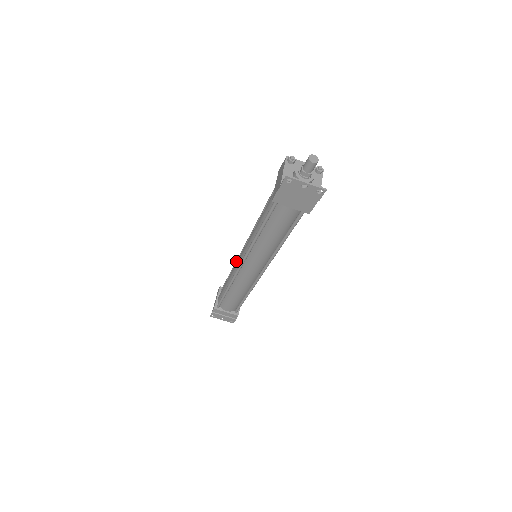
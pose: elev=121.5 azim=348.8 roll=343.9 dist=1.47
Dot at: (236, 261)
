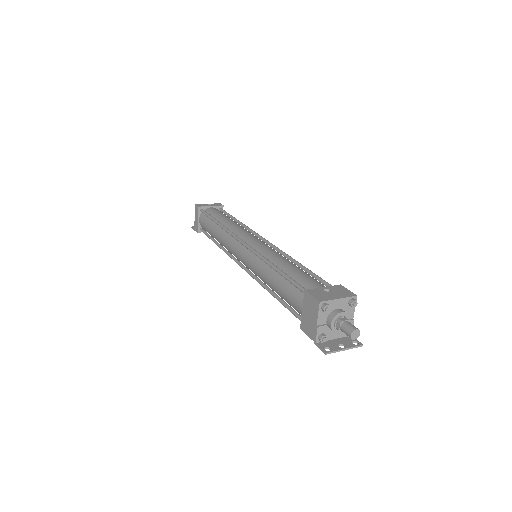
Dot at: (226, 232)
